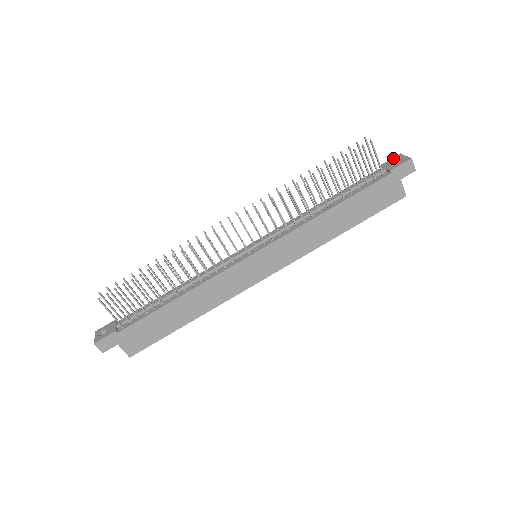
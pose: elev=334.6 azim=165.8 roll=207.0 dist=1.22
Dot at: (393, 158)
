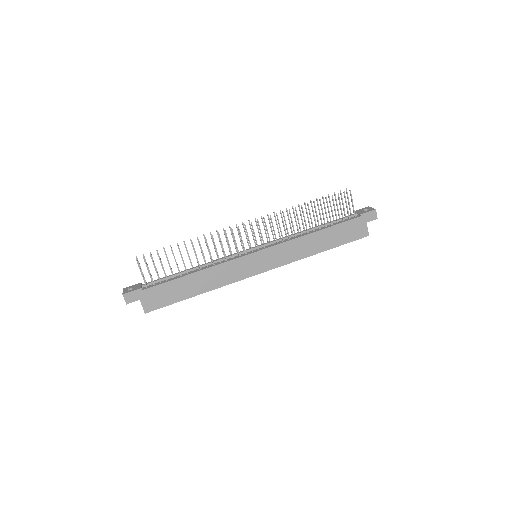
Dot at: (363, 208)
